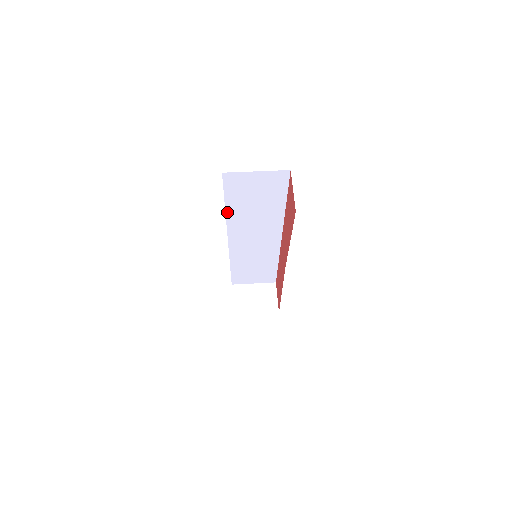
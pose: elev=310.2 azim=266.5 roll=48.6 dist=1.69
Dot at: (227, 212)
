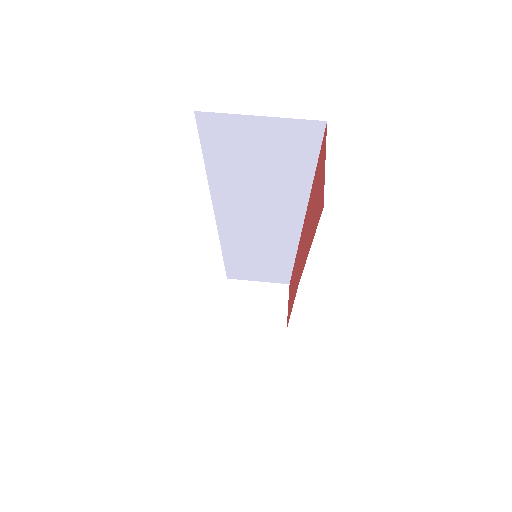
Dot at: (211, 182)
